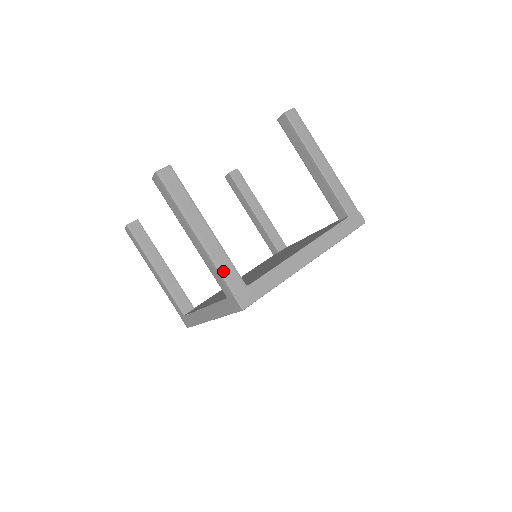
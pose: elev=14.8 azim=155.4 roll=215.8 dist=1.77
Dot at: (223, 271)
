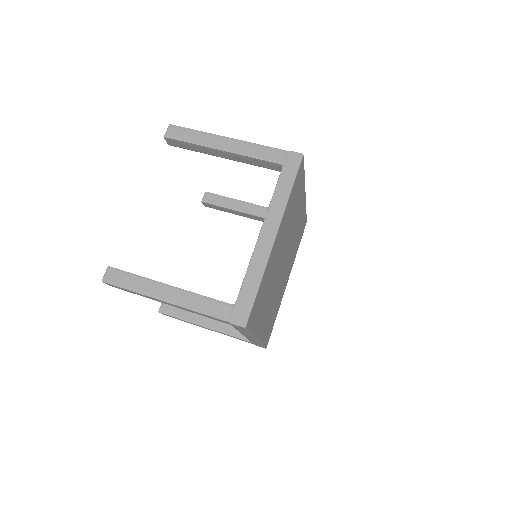
Dot at: (206, 310)
